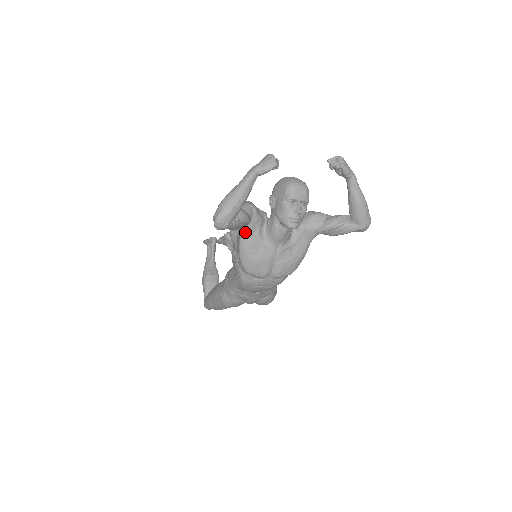
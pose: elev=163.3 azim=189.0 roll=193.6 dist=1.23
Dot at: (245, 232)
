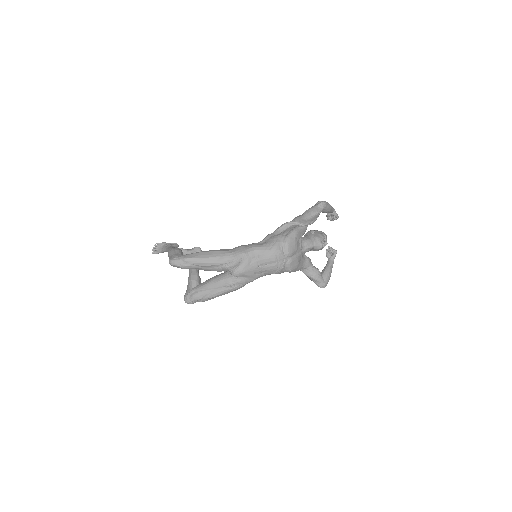
Dot at: (301, 227)
